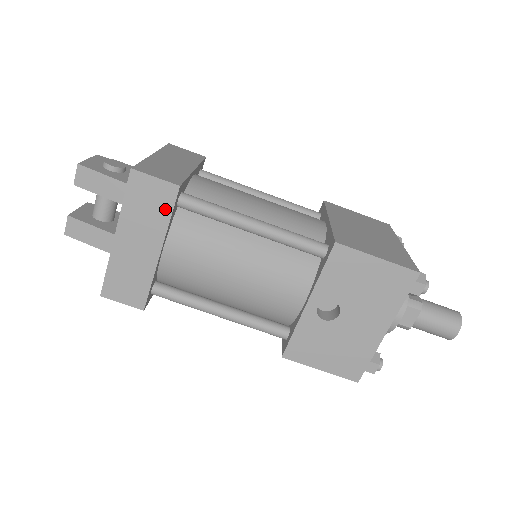
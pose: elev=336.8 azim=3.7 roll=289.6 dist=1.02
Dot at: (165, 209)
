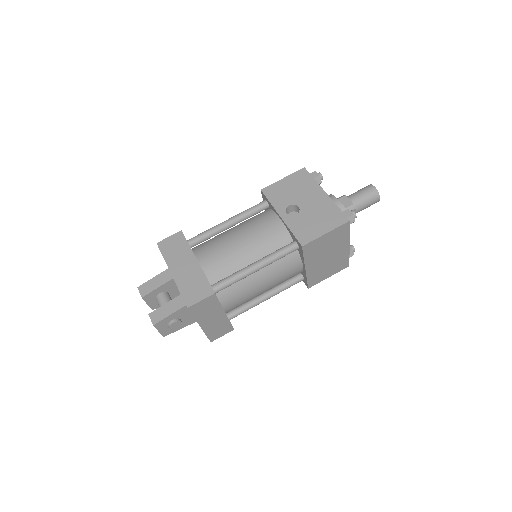
Dot at: (183, 243)
